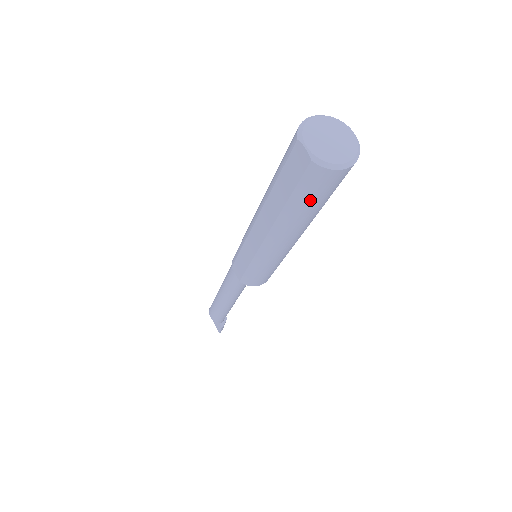
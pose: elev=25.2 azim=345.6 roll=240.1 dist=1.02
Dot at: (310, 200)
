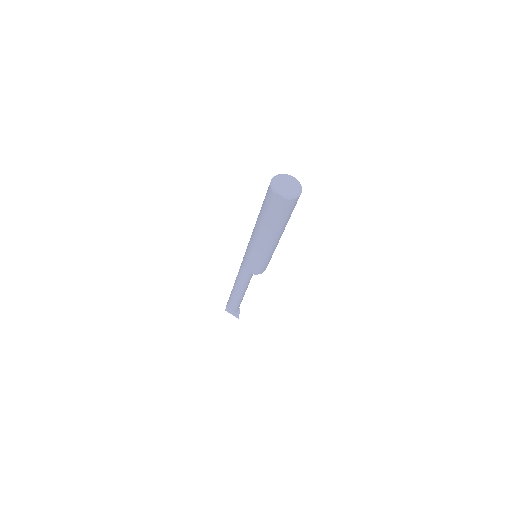
Dot at: (287, 215)
